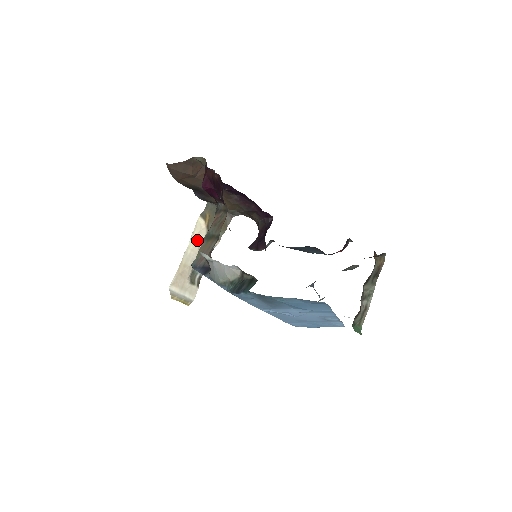
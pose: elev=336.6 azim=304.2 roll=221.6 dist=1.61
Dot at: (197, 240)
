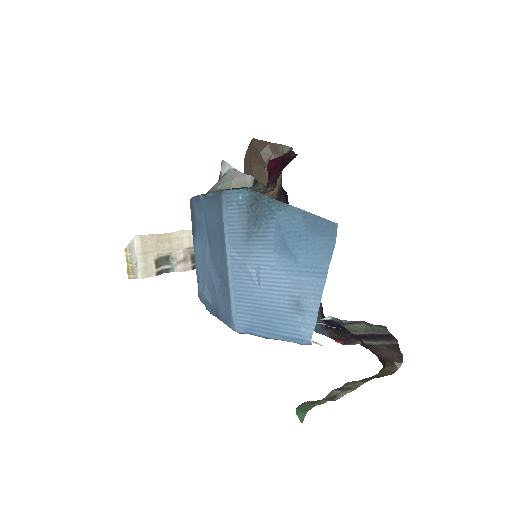
Dot at: occluded
